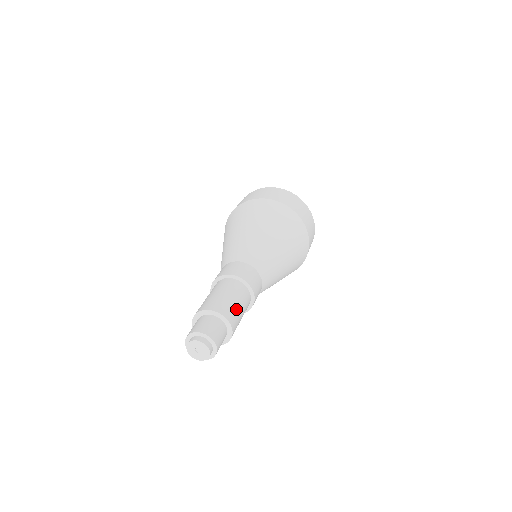
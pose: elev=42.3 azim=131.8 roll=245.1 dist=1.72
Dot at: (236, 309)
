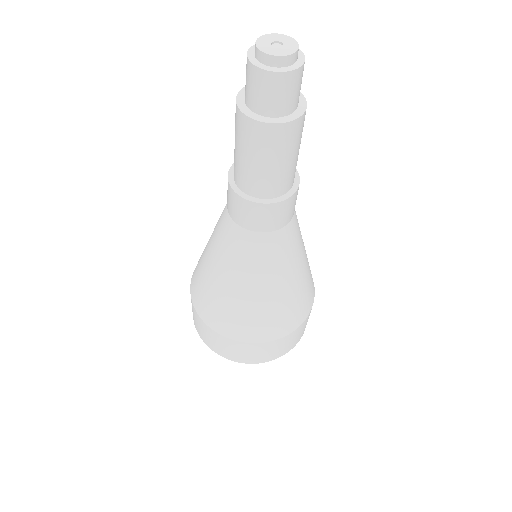
Dot at: (301, 137)
